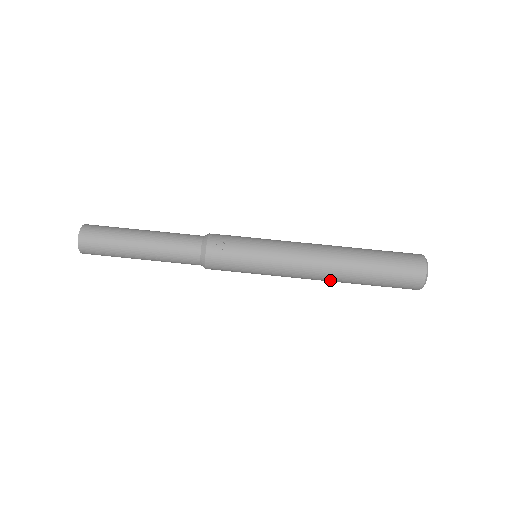
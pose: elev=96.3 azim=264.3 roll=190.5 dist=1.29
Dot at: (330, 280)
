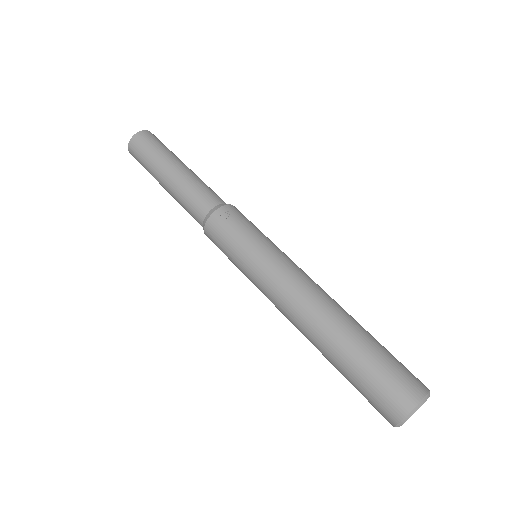
Dot at: (304, 332)
